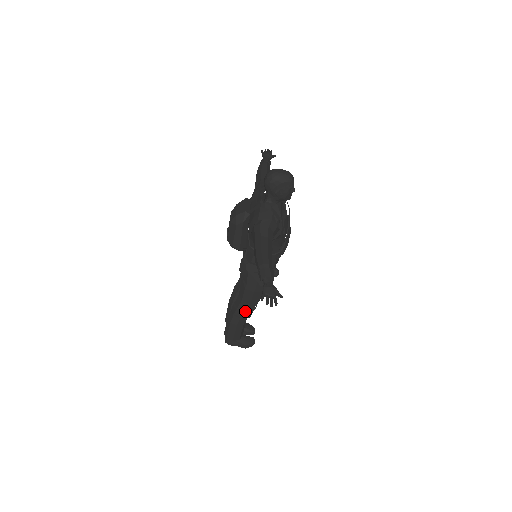
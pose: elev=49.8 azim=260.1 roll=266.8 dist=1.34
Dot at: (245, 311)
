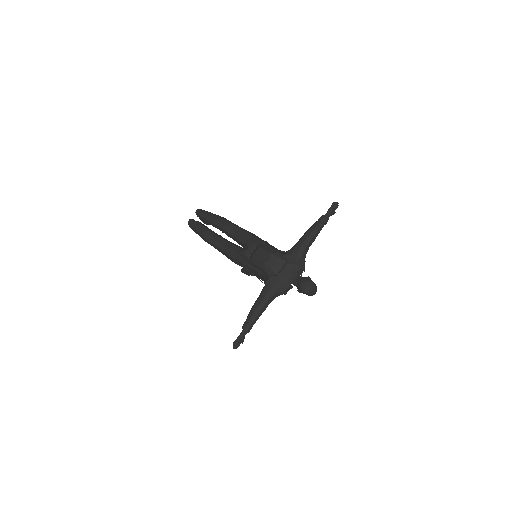
Dot at: (218, 250)
